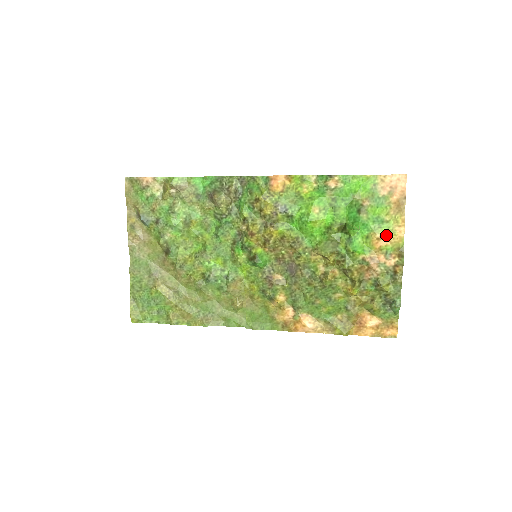
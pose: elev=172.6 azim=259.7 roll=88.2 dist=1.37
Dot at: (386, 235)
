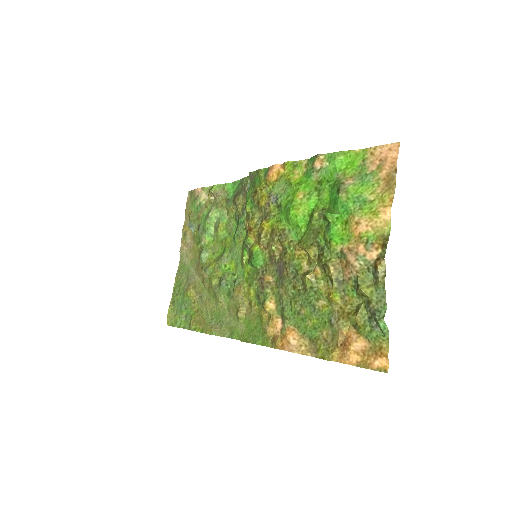
Dot at: (366, 218)
